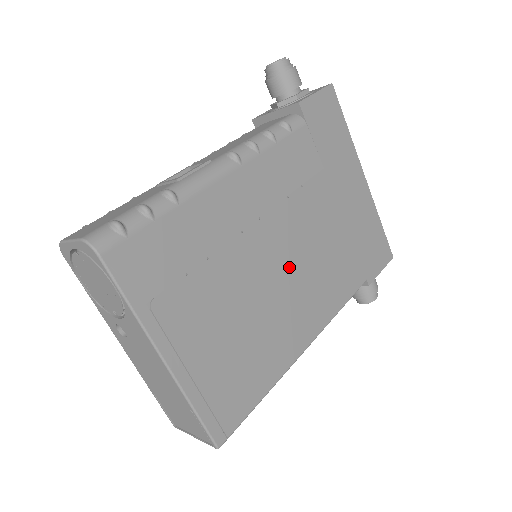
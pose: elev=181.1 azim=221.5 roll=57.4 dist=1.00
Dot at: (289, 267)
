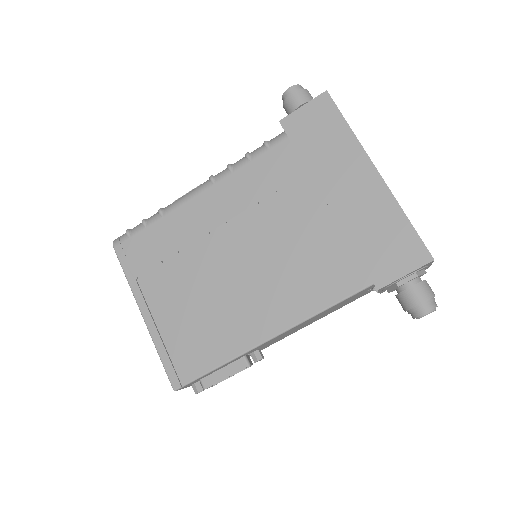
Dot at: (256, 262)
